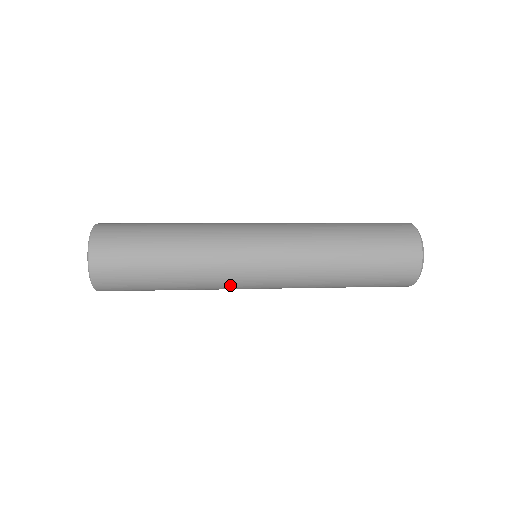
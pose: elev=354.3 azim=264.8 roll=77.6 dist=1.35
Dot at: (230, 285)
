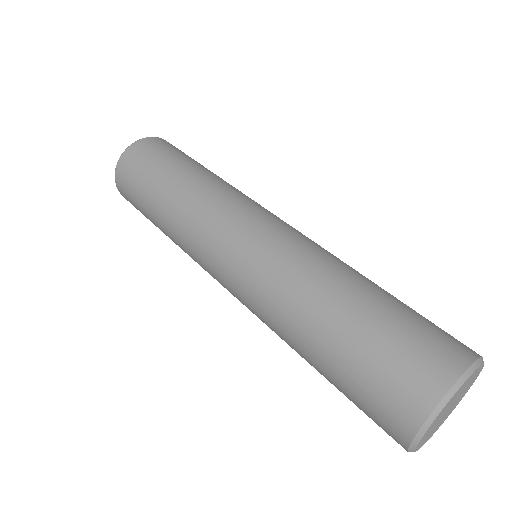
Dot at: (200, 260)
